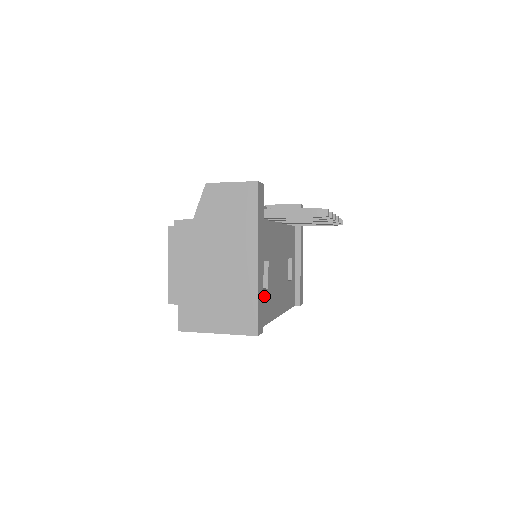
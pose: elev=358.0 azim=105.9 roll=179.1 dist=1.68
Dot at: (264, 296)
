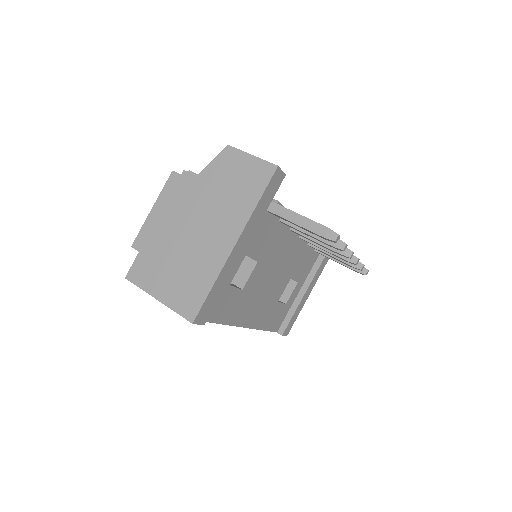
Dot at: (232, 293)
